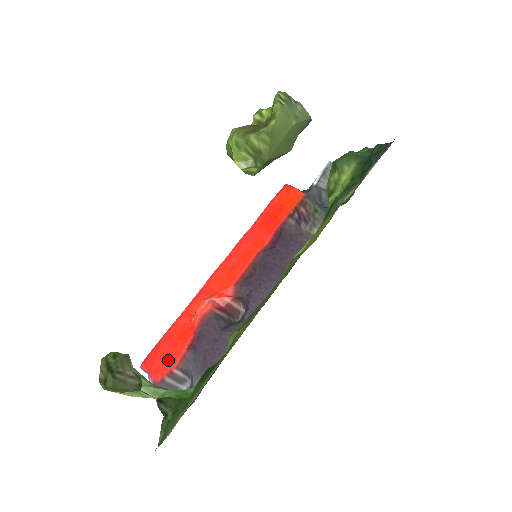
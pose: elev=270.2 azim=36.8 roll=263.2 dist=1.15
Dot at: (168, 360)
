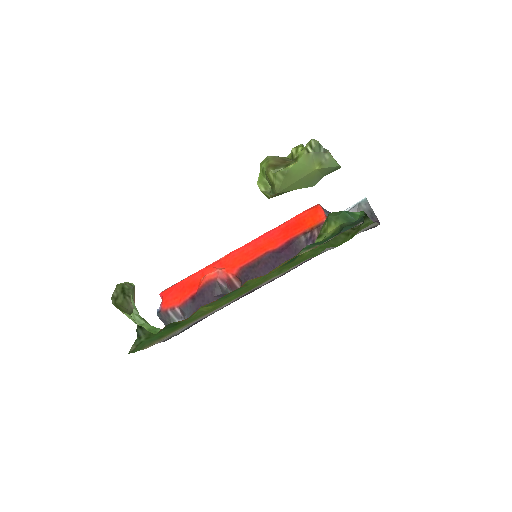
Dot at: (176, 299)
